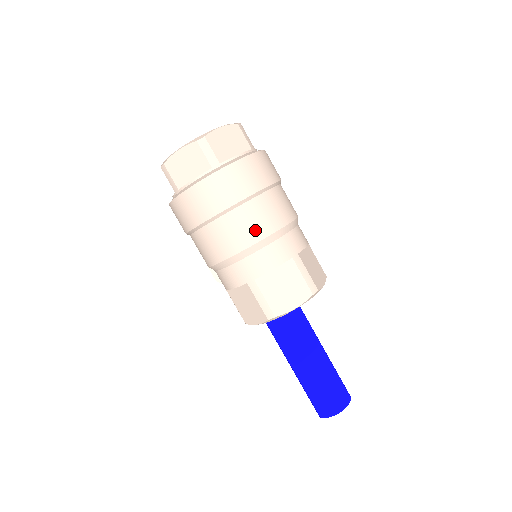
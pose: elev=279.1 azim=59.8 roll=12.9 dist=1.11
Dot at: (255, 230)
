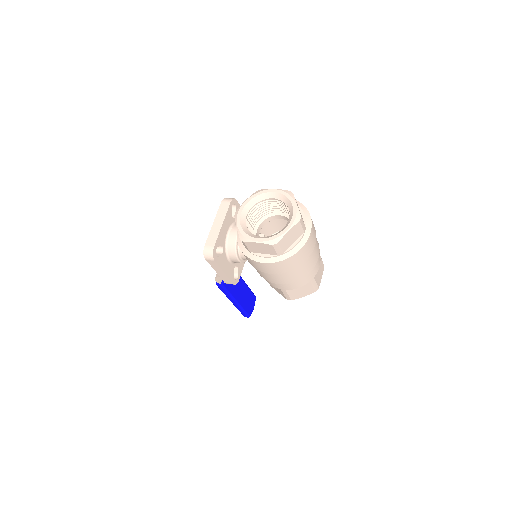
Dot at: (318, 253)
